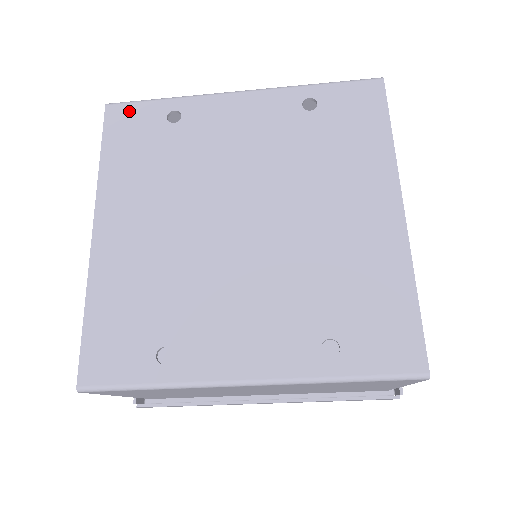
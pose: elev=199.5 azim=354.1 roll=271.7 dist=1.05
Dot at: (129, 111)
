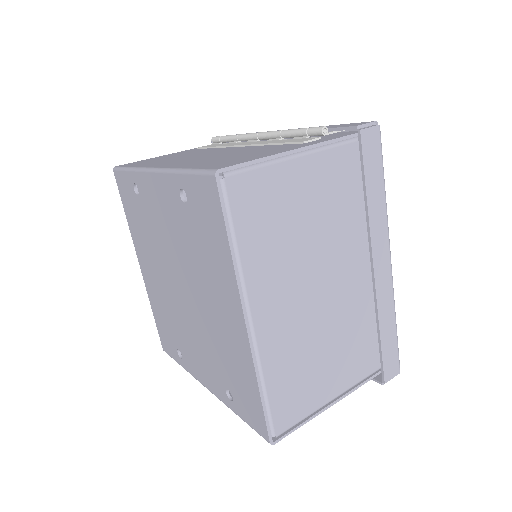
Dot at: (121, 178)
